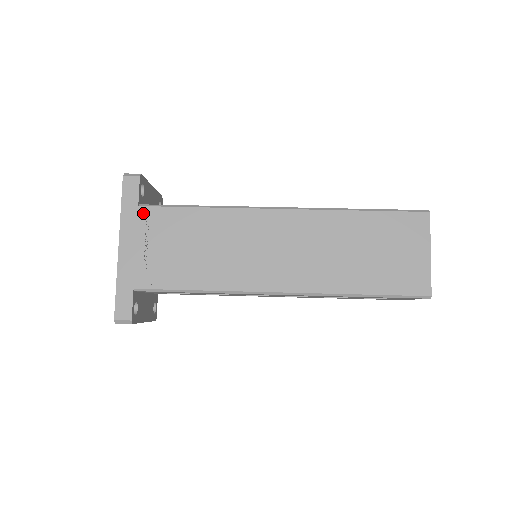
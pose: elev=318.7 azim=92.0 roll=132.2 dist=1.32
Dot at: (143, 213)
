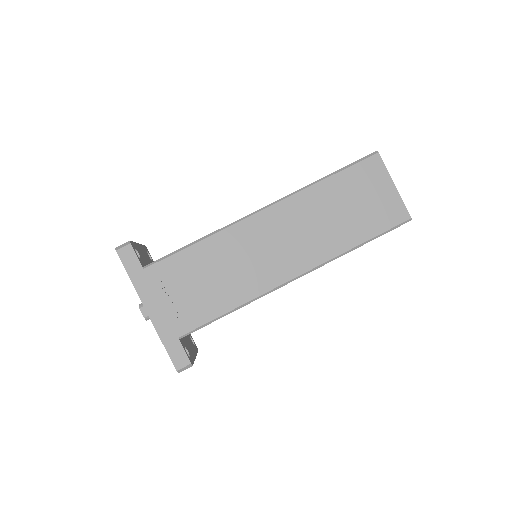
Dot at: (151, 273)
